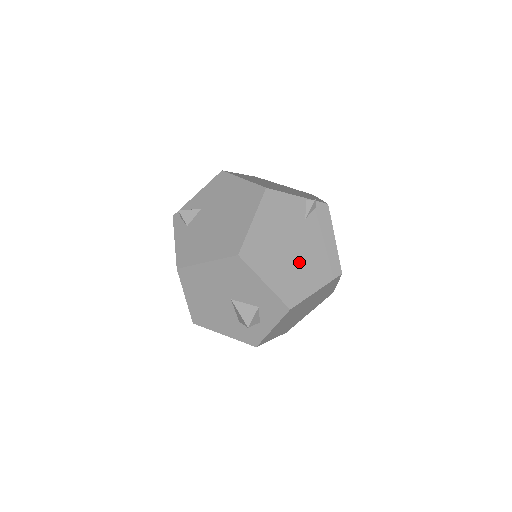
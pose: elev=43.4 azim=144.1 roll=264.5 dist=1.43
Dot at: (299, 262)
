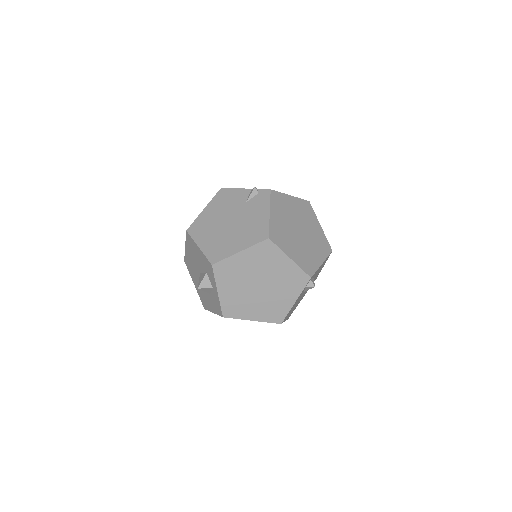
Dot at: (231, 232)
